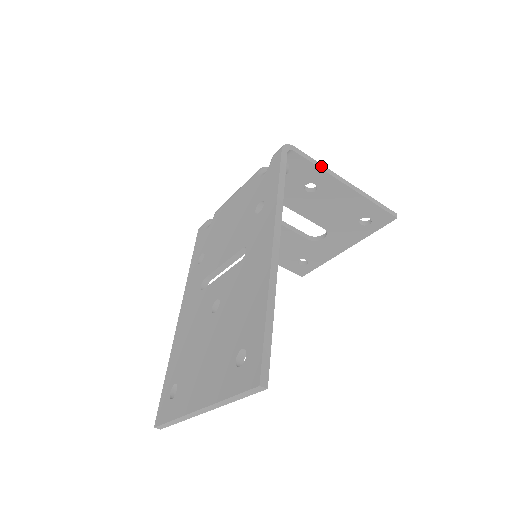
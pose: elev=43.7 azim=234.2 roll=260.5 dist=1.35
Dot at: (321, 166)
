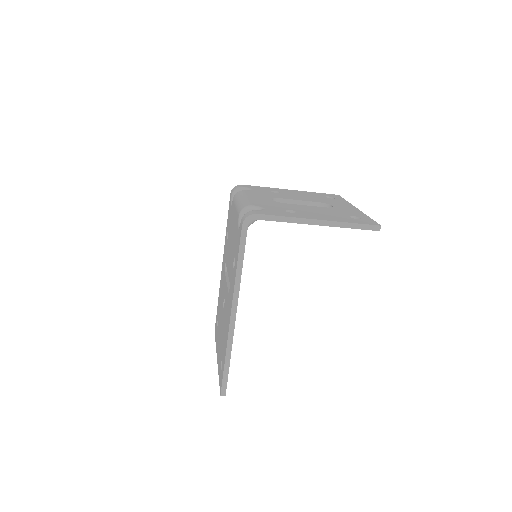
Dot at: (287, 219)
